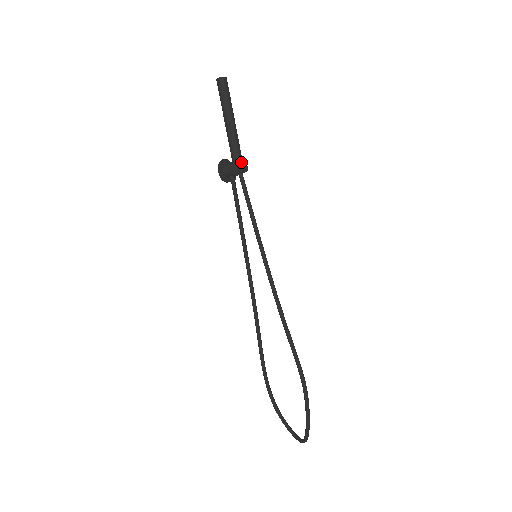
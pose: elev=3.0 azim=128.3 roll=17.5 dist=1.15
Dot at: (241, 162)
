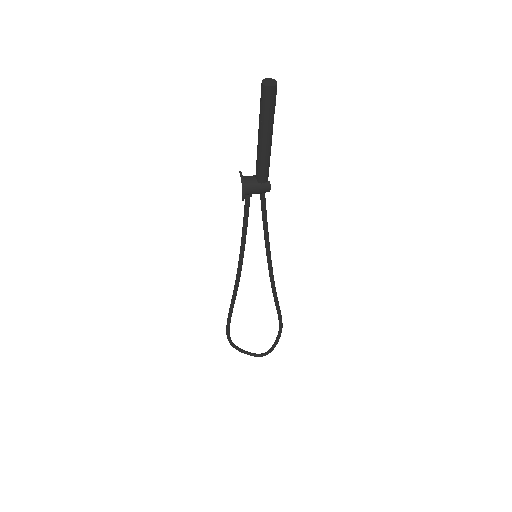
Dot at: (266, 177)
